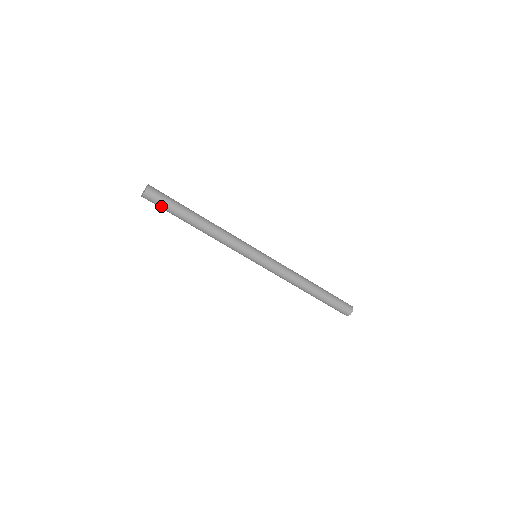
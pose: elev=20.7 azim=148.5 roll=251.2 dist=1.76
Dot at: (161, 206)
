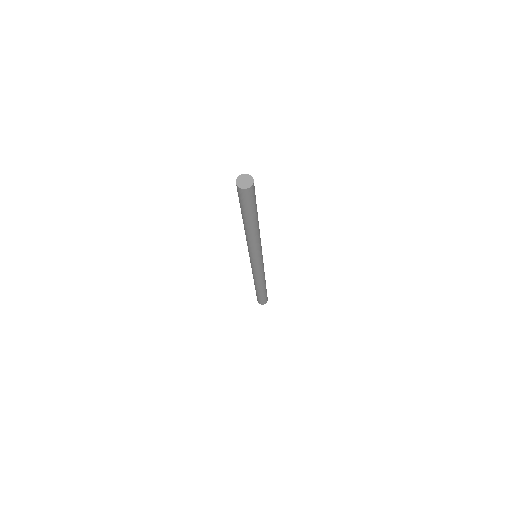
Dot at: (248, 203)
